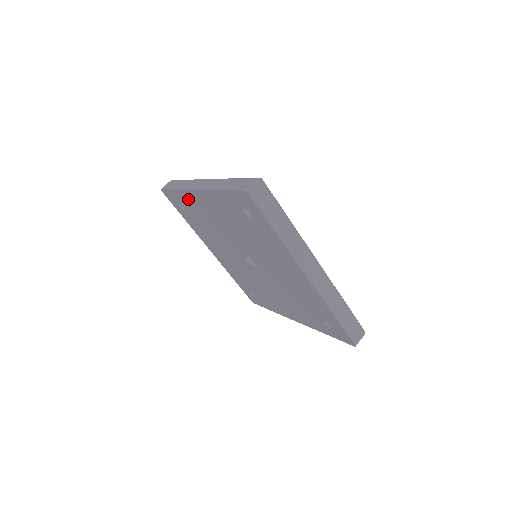
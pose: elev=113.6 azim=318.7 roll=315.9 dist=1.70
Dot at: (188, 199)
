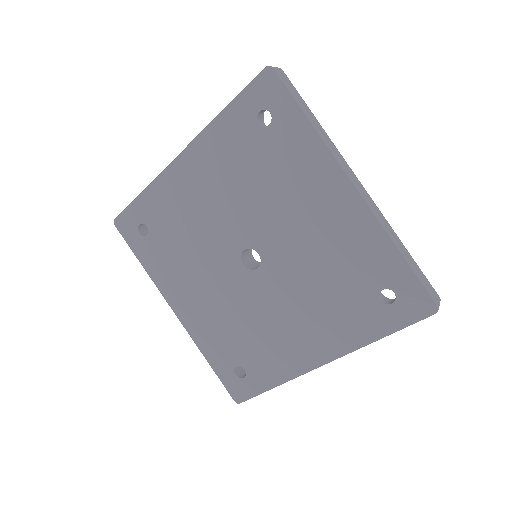
Dot at: (161, 194)
